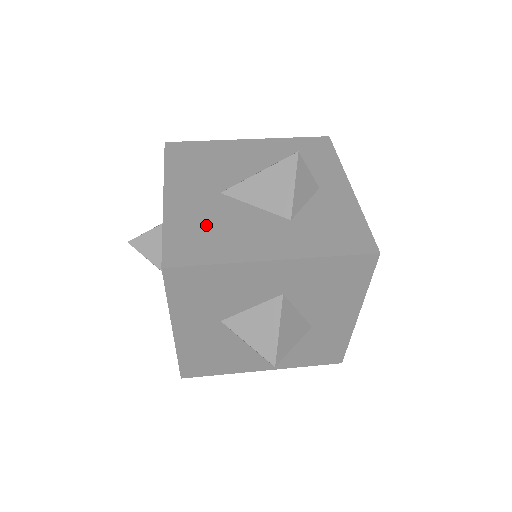
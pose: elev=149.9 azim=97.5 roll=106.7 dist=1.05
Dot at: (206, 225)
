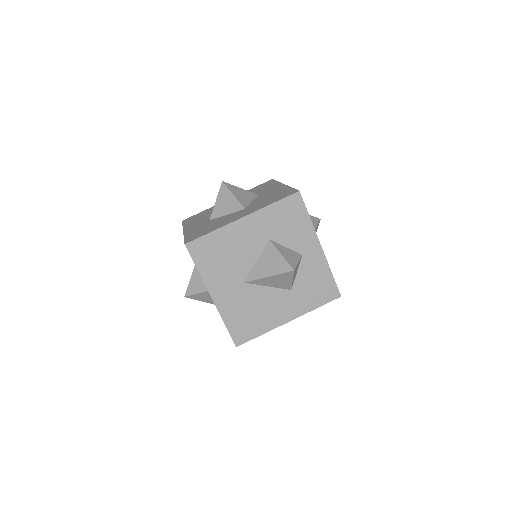
Dot at: (246, 312)
